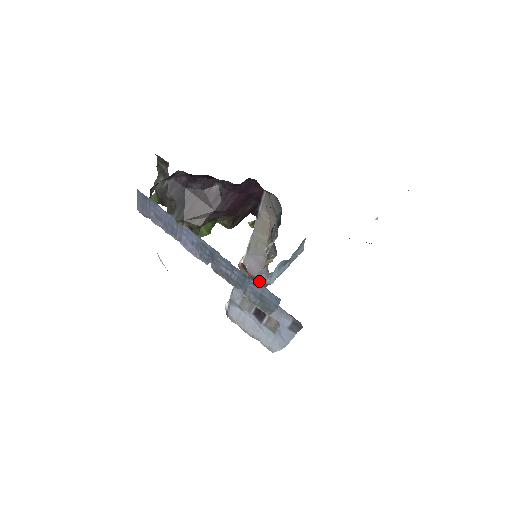
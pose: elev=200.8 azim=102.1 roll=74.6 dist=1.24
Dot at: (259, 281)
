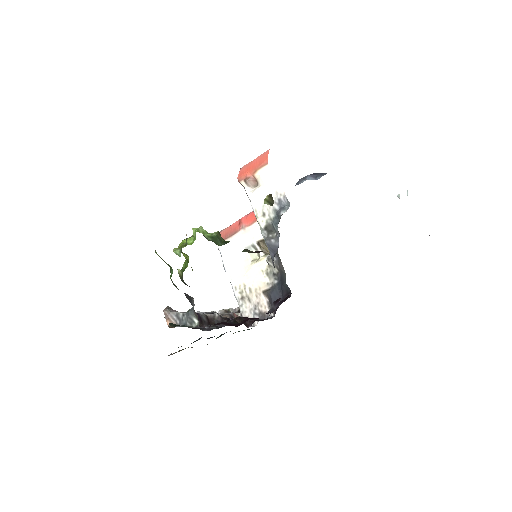
Dot at: occluded
